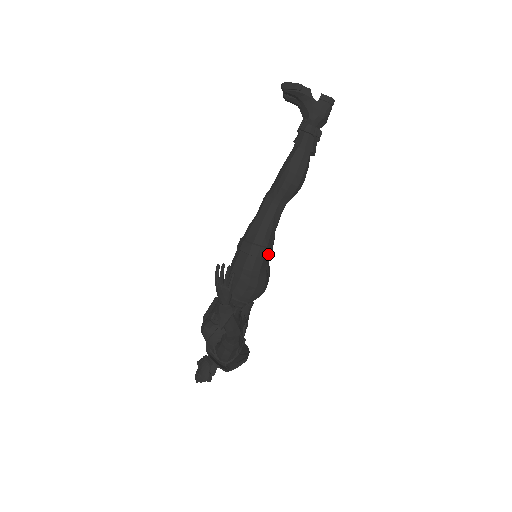
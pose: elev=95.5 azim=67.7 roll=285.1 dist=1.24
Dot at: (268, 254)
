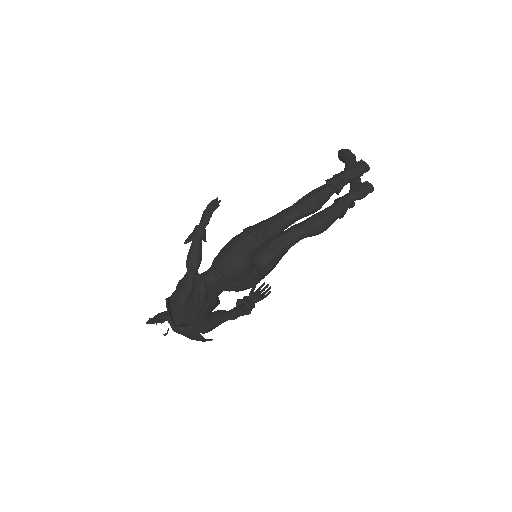
Dot at: (260, 239)
